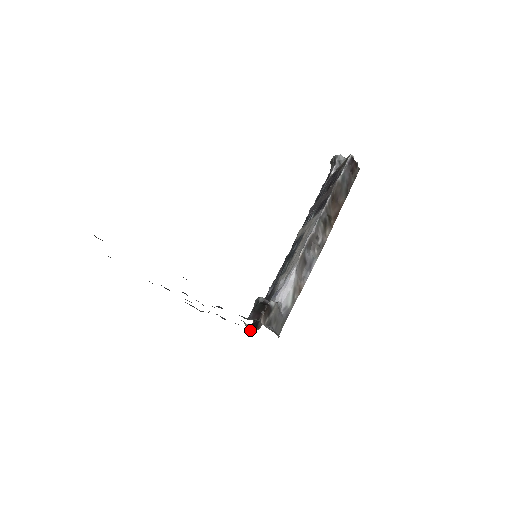
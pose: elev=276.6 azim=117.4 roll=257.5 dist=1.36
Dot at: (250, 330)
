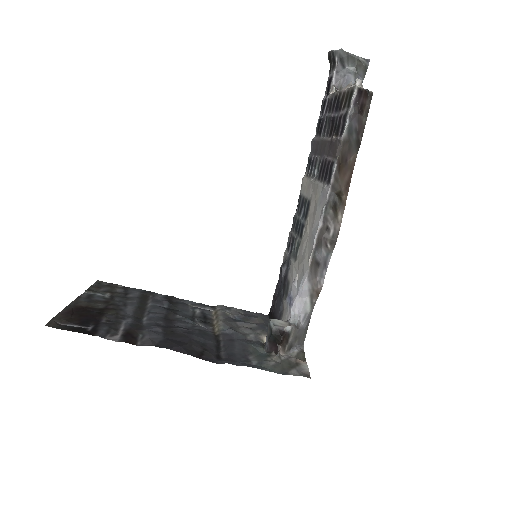
Dot at: occluded
